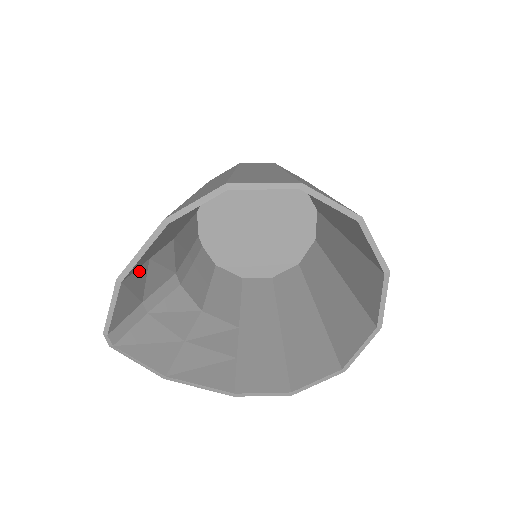
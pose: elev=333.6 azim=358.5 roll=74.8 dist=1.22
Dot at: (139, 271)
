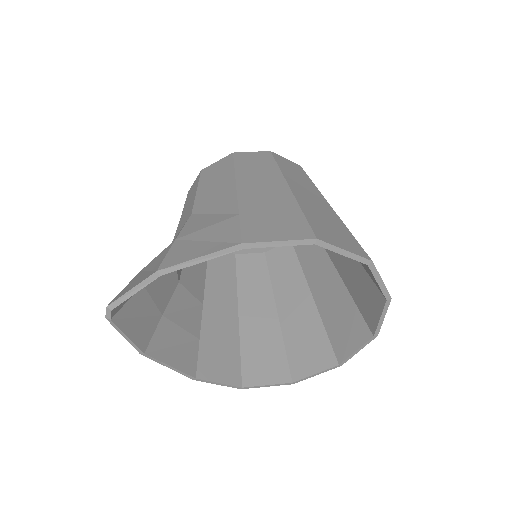
Dot at: occluded
